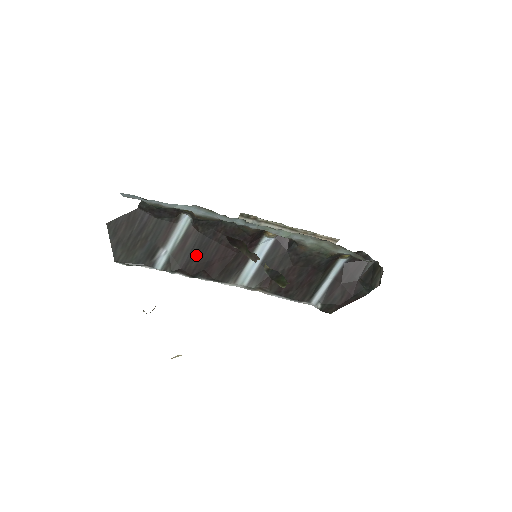
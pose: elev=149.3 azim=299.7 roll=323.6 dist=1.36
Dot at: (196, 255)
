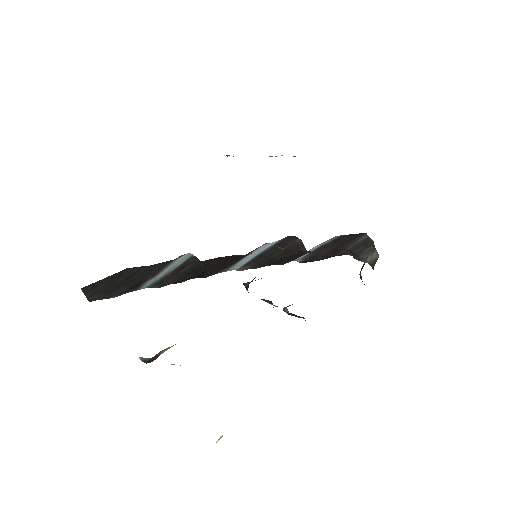
Dot at: (191, 273)
